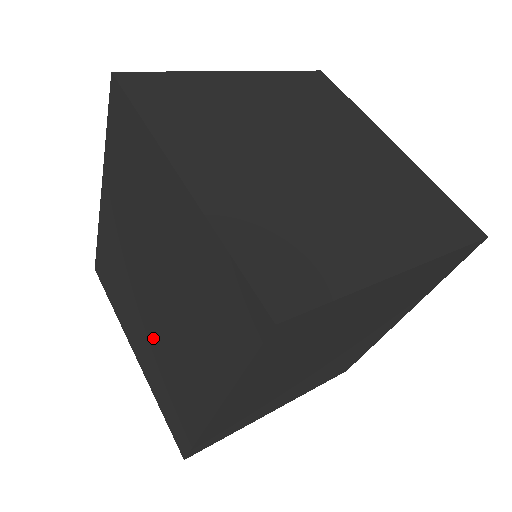
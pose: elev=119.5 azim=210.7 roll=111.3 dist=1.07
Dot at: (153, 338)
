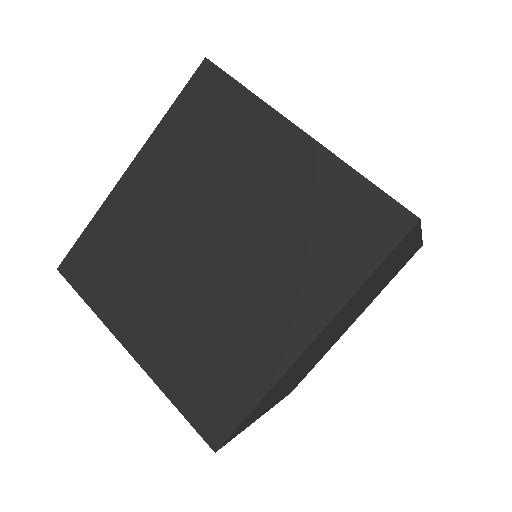
Dot at: (191, 310)
